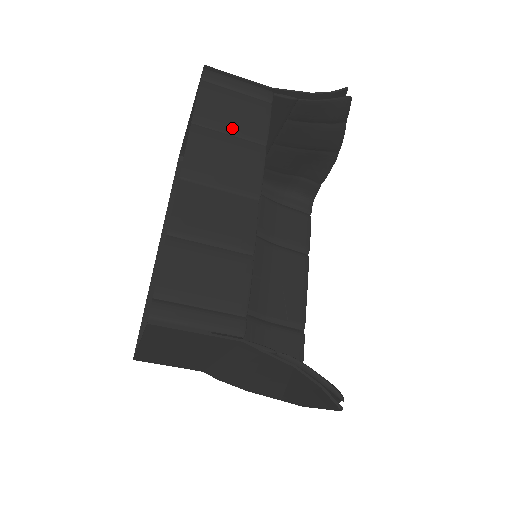
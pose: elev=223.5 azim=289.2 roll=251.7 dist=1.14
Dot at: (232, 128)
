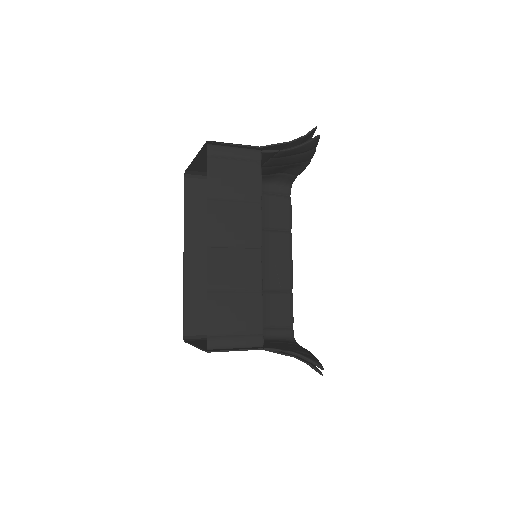
Dot at: (236, 195)
